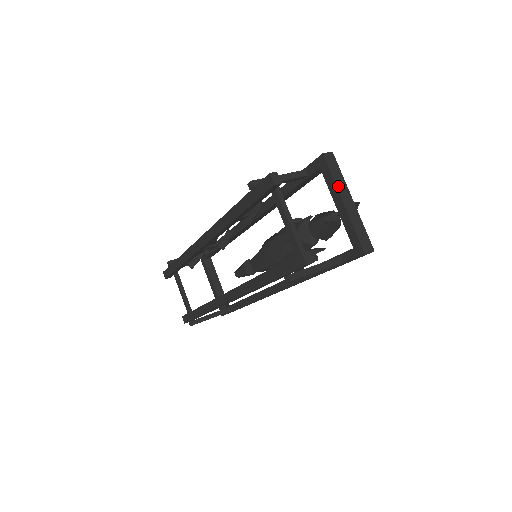
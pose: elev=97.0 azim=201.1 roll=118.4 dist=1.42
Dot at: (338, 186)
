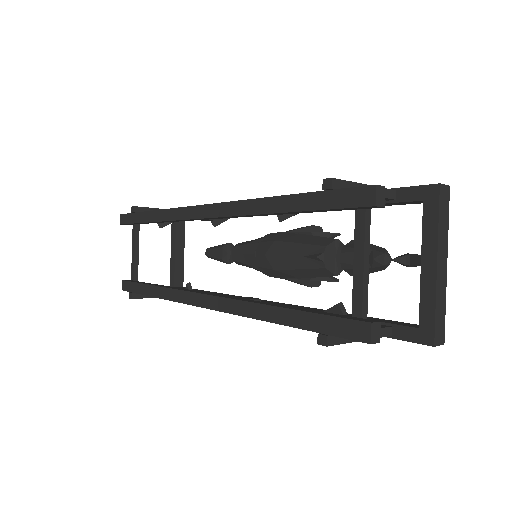
Dot at: (440, 238)
